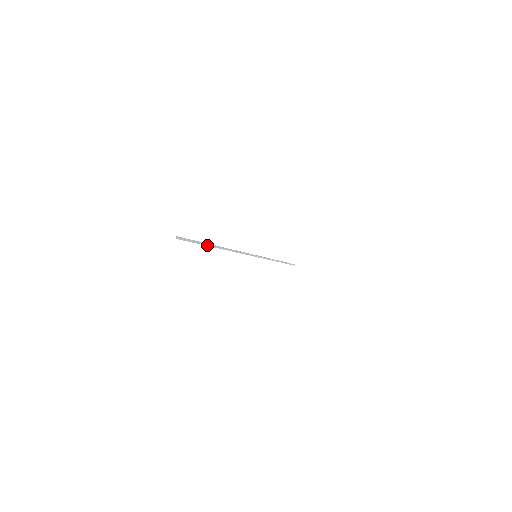
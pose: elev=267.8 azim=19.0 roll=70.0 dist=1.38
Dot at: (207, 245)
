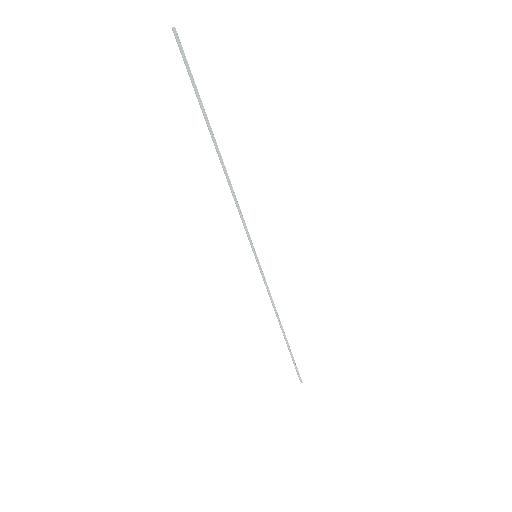
Dot at: (203, 110)
